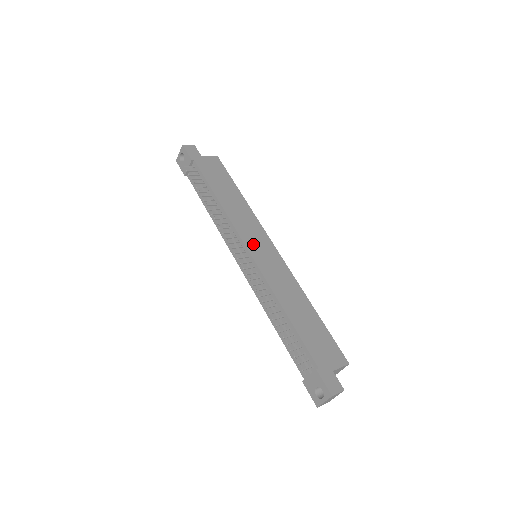
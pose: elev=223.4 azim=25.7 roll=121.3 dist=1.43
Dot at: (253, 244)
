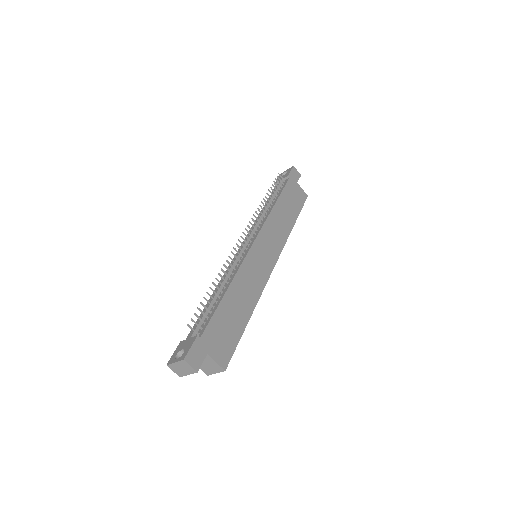
Dot at: (262, 244)
